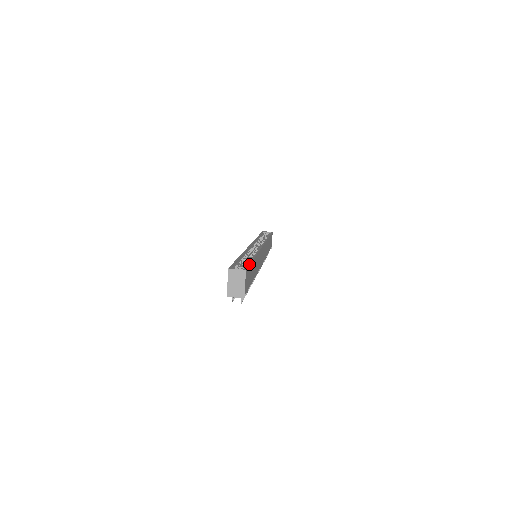
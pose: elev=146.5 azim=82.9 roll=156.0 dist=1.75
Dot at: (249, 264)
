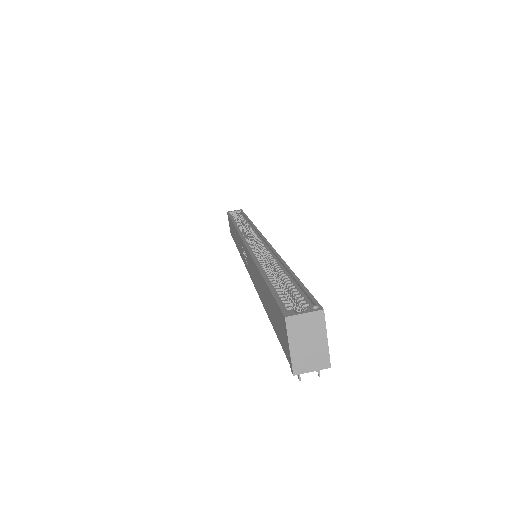
Dot at: (306, 289)
